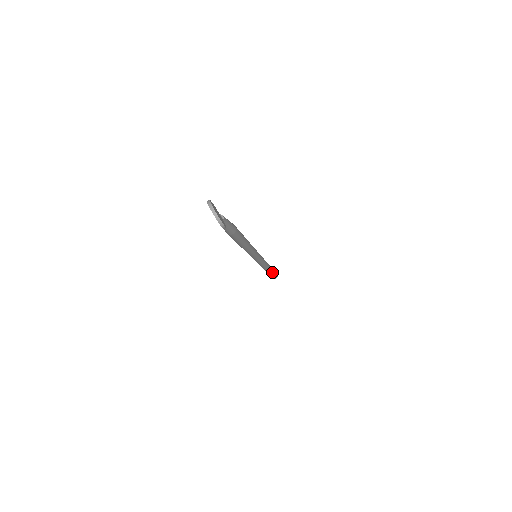
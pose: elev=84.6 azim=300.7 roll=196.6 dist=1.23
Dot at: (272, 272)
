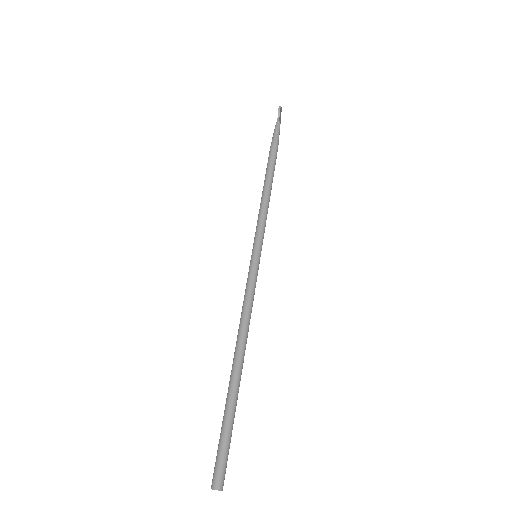
Dot at: (234, 398)
